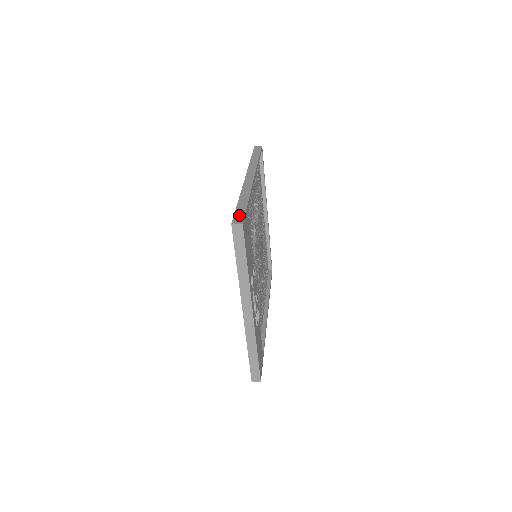
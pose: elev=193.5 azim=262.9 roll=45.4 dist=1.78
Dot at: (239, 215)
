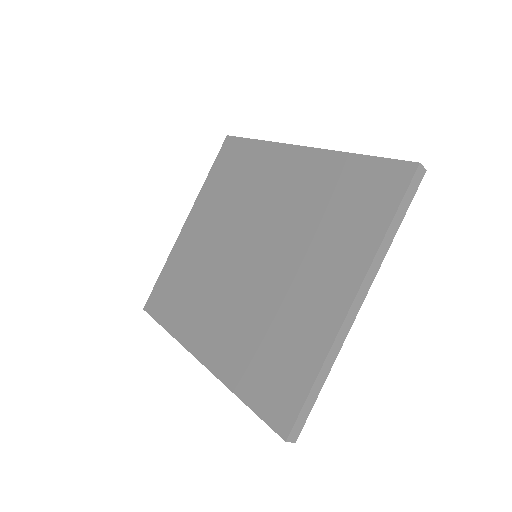
Dot at: occluded
